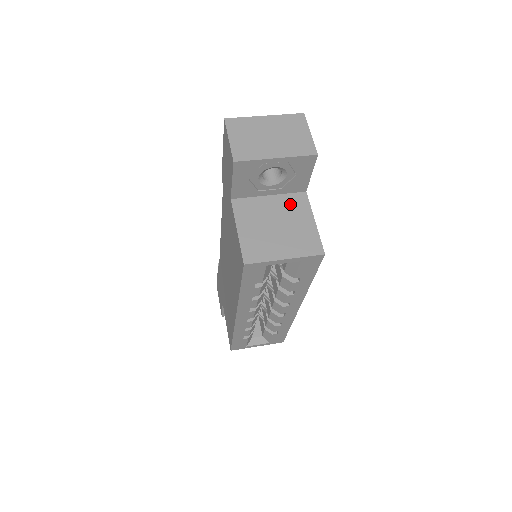
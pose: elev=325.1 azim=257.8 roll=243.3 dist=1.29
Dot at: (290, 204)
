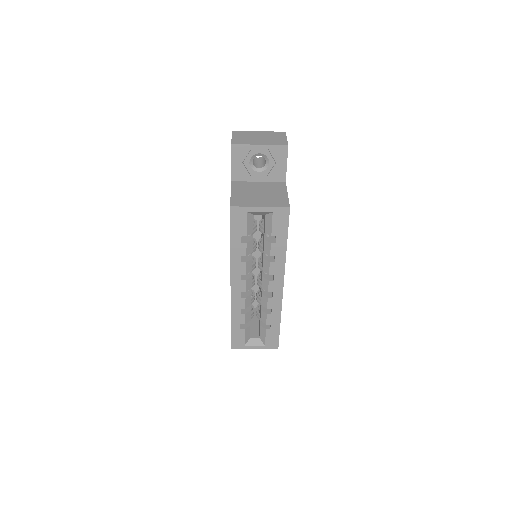
Dot at: (272, 186)
